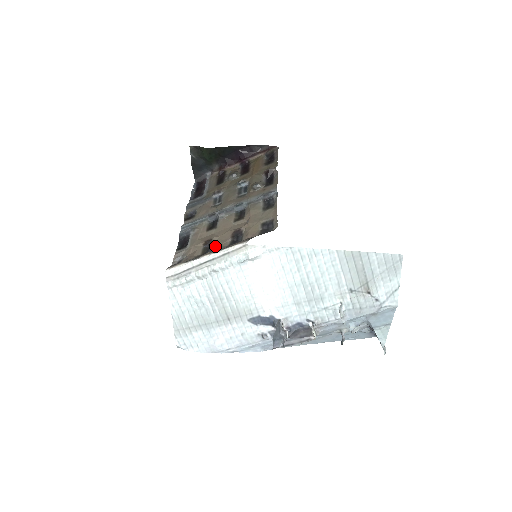
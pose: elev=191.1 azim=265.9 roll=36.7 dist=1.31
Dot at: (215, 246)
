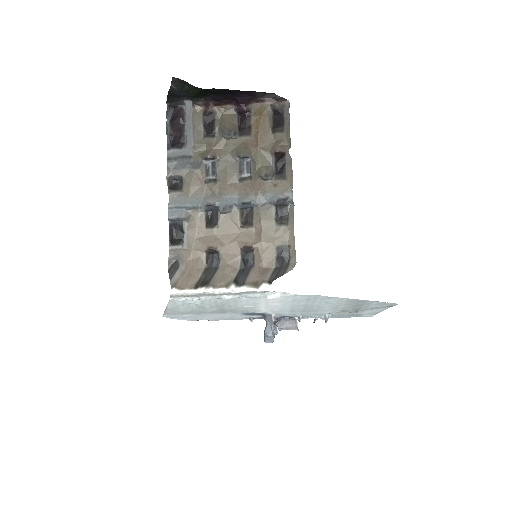
Dot at: (222, 261)
